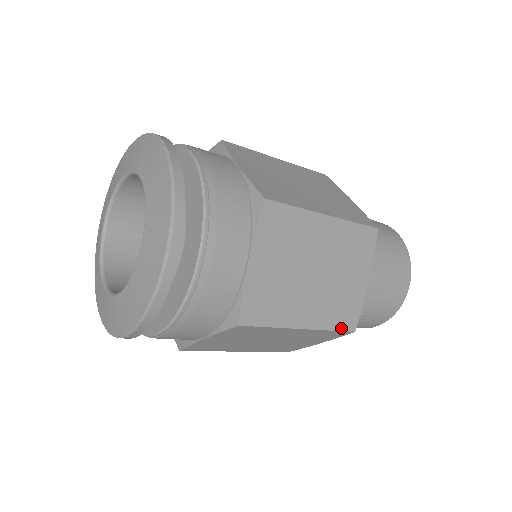
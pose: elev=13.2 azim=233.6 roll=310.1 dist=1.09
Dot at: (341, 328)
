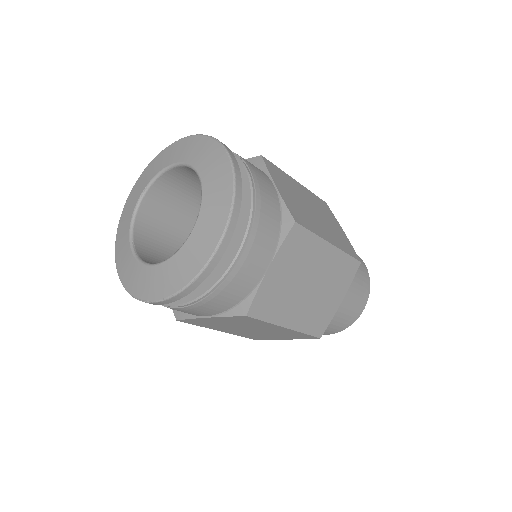
Dot at: (352, 255)
